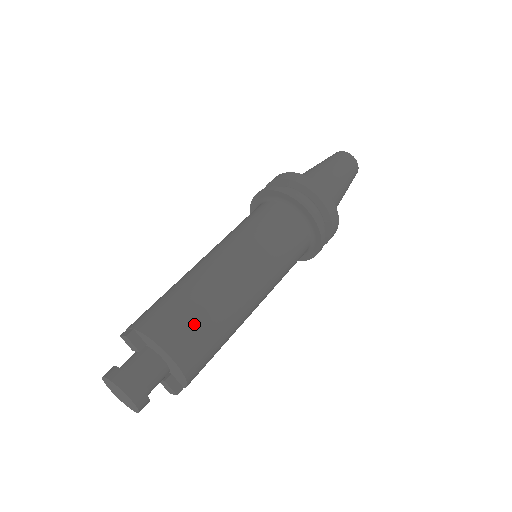
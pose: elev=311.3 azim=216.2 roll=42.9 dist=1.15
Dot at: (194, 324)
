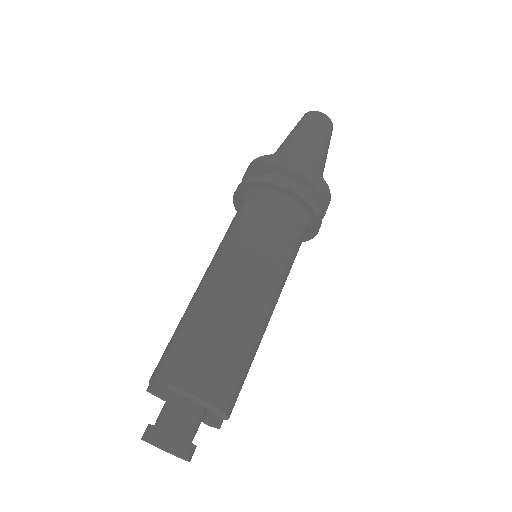
Dot at: (222, 360)
